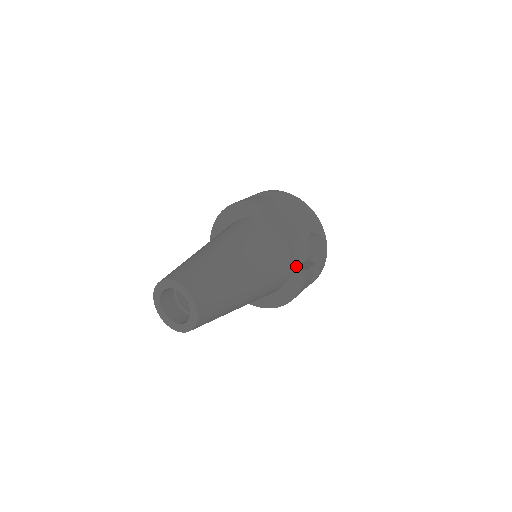
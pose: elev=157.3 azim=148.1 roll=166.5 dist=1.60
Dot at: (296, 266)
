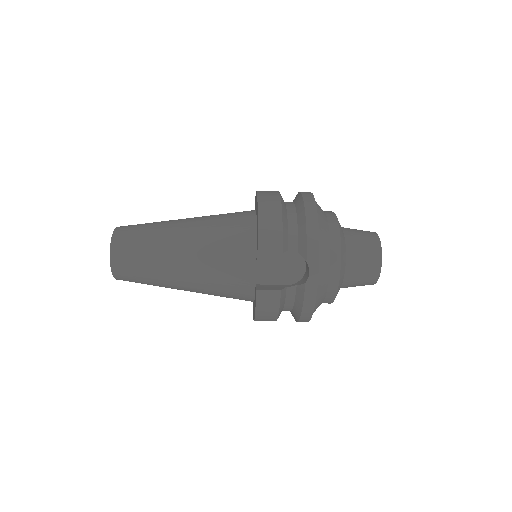
Dot at: (264, 282)
